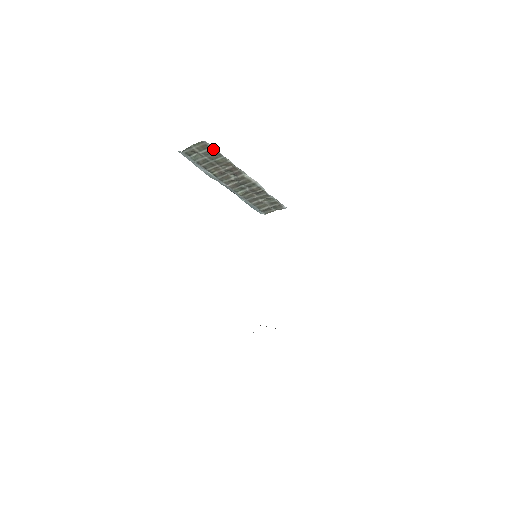
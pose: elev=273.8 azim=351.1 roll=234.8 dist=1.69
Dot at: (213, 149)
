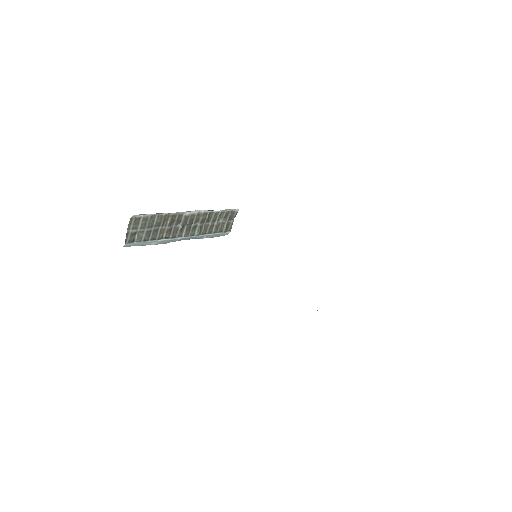
Dot at: (144, 217)
